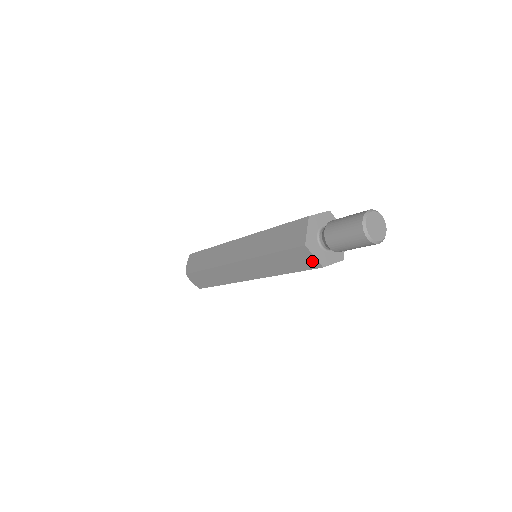
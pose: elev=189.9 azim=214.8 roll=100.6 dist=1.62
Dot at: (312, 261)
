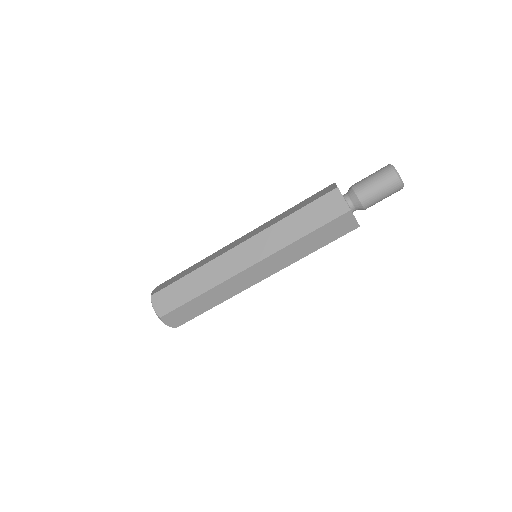
Dot at: (340, 206)
